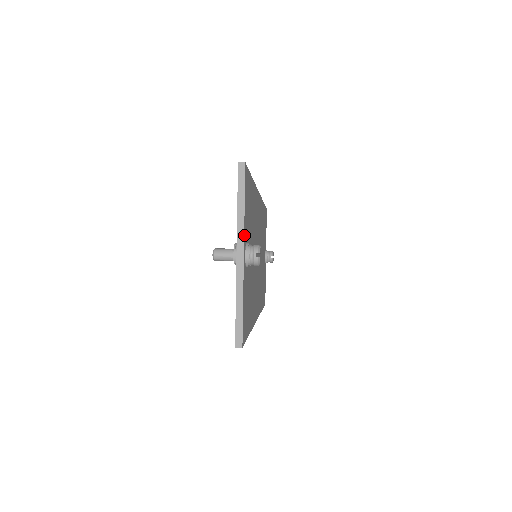
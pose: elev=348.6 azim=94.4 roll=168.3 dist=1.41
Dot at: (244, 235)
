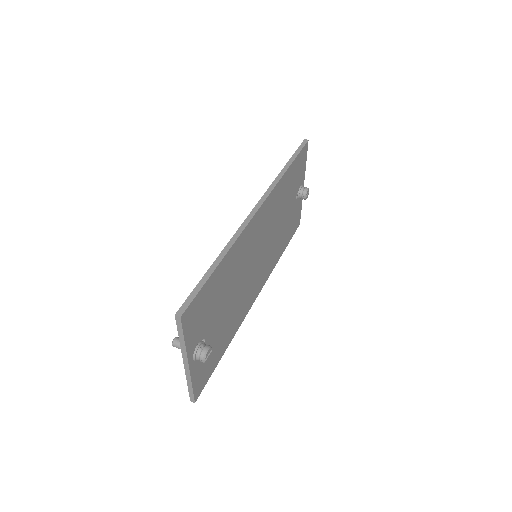
Dot at: (188, 354)
